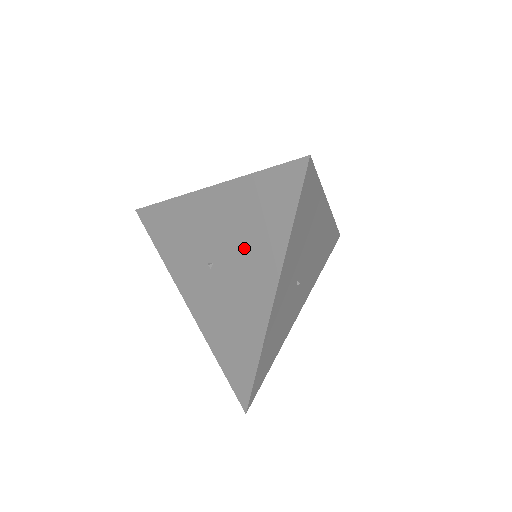
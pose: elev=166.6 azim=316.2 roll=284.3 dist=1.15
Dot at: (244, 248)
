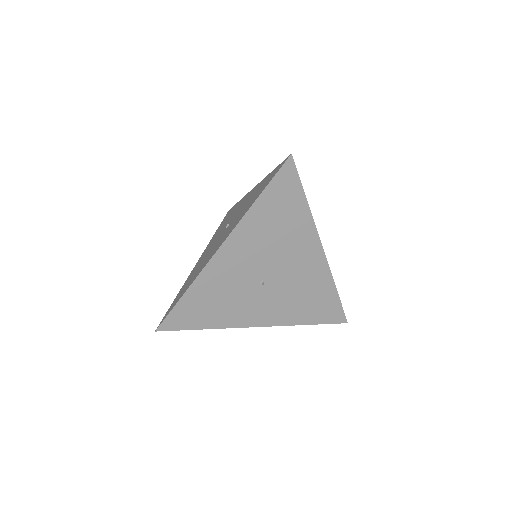
Dot at: (281, 246)
